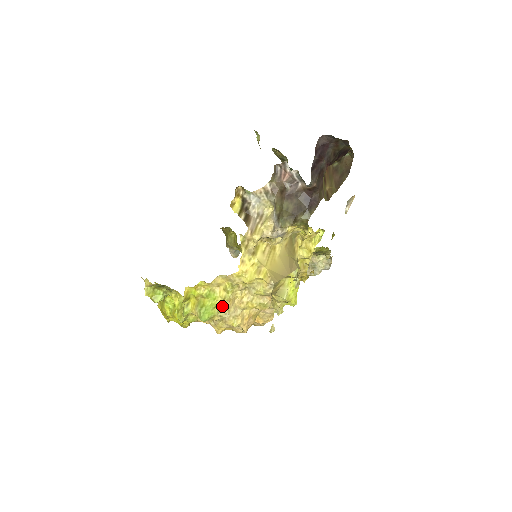
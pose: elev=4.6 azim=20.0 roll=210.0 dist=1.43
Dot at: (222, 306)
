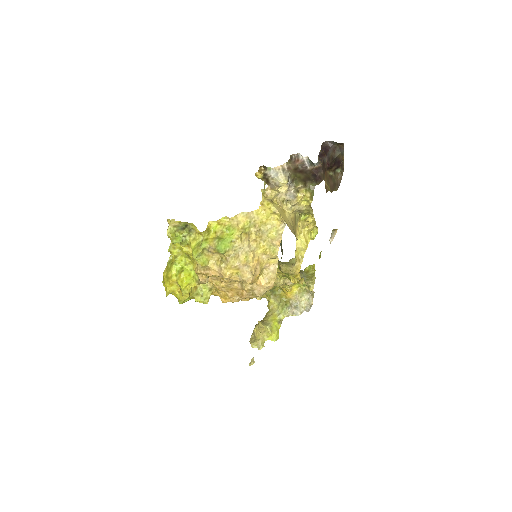
Dot at: (238, 241)
